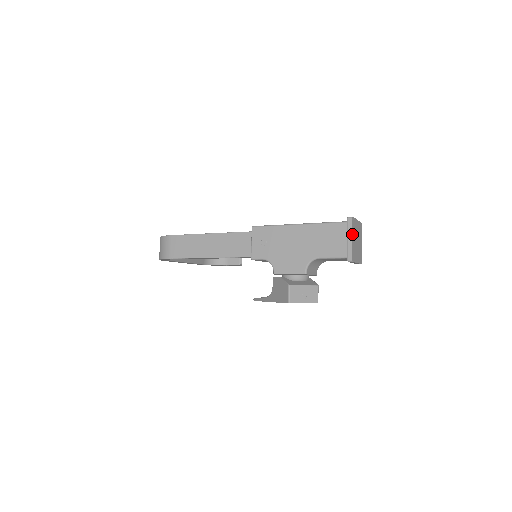
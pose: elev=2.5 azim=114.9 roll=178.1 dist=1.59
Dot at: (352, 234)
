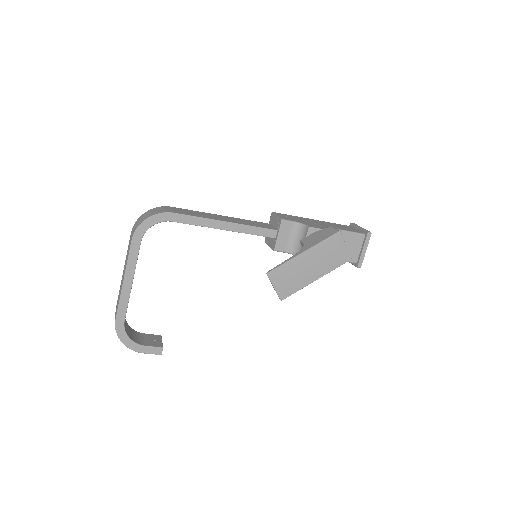
Dot at: occluded
